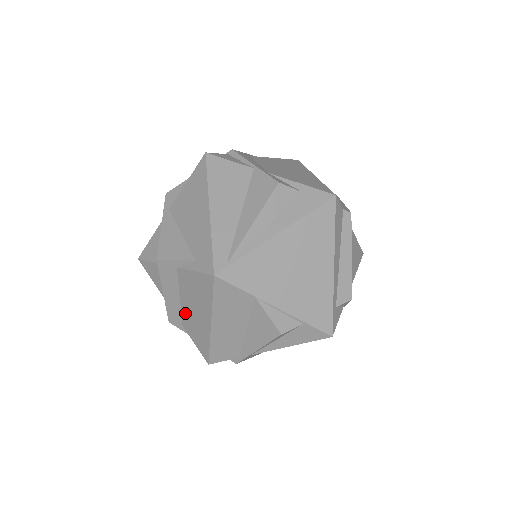
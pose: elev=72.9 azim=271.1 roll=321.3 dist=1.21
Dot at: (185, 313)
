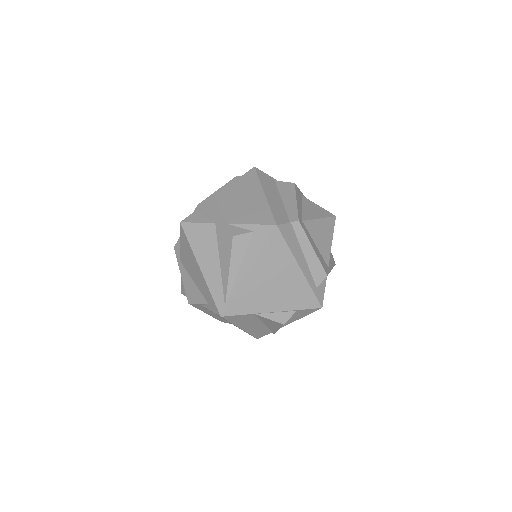
Dot at: occluded
